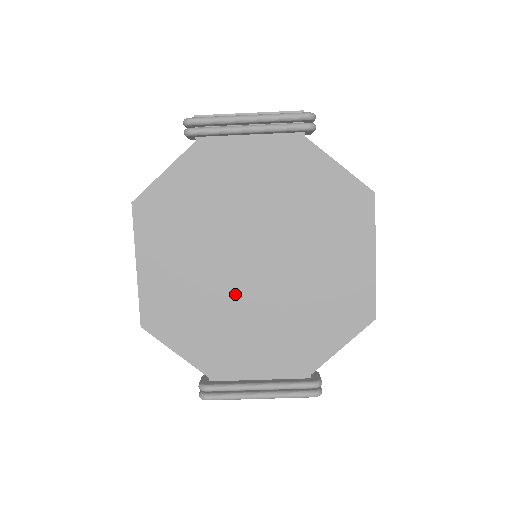
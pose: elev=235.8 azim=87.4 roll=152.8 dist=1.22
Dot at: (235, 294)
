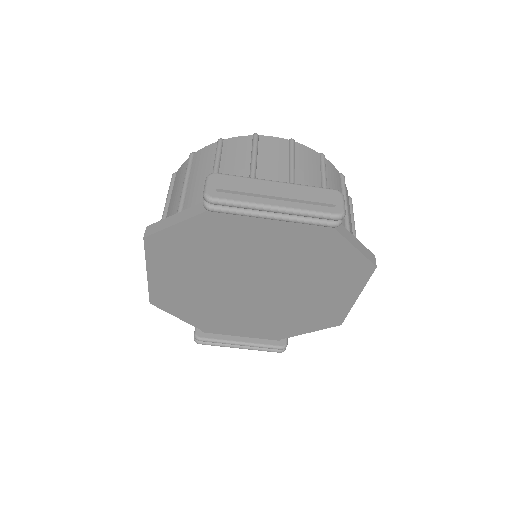
Dot at: (232, 299)
